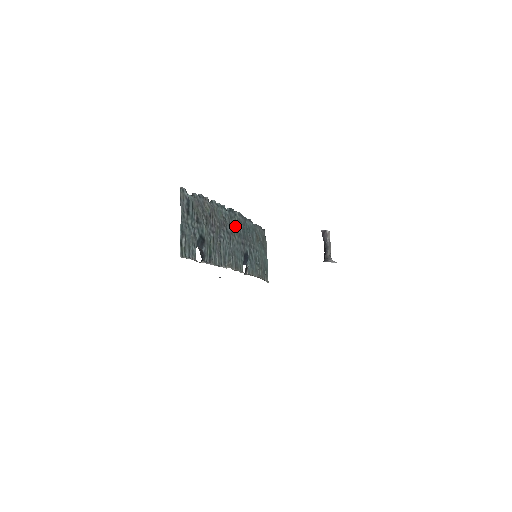
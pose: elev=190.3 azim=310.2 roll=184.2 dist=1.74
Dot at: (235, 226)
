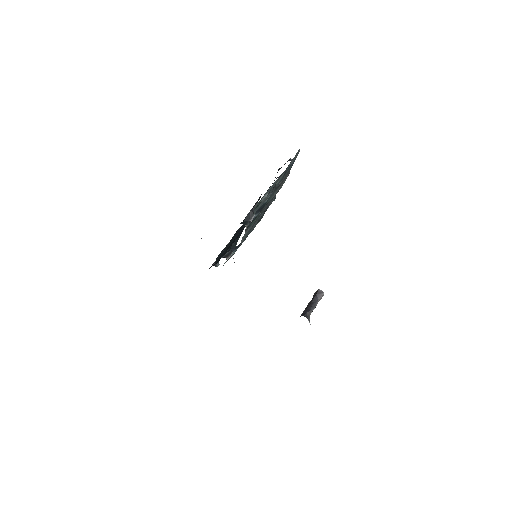
Dot at: occluded
